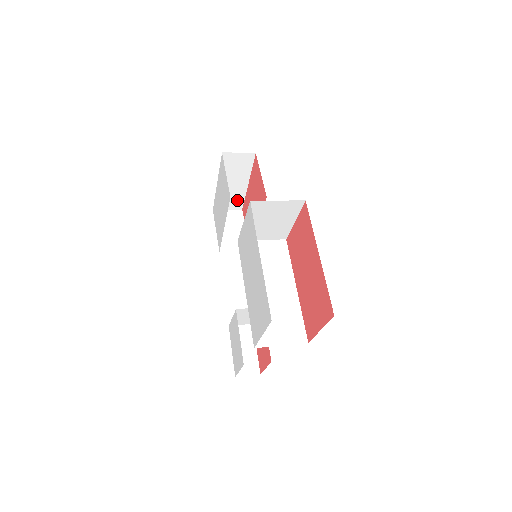
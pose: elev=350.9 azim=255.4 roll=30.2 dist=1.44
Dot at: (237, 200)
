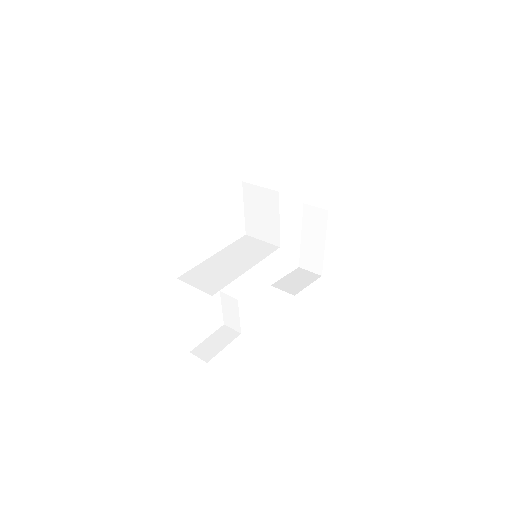
Dot at: (317, 262)
